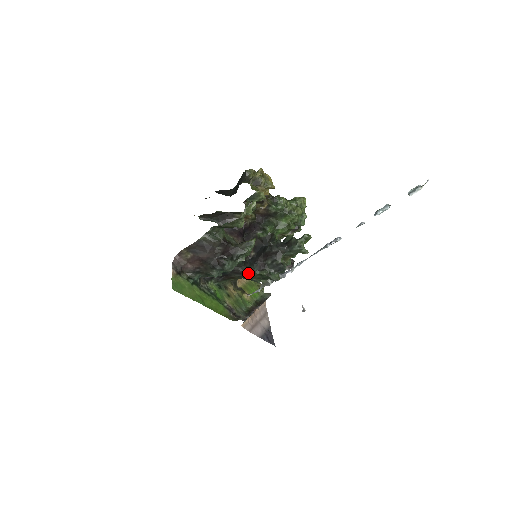
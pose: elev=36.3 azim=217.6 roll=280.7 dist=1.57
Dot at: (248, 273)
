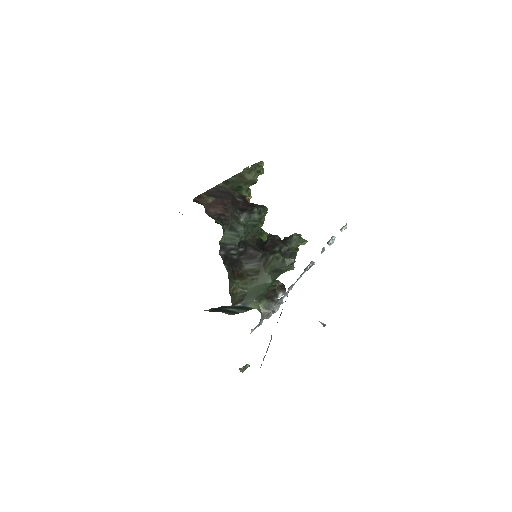
Dot at: (262, 256)
